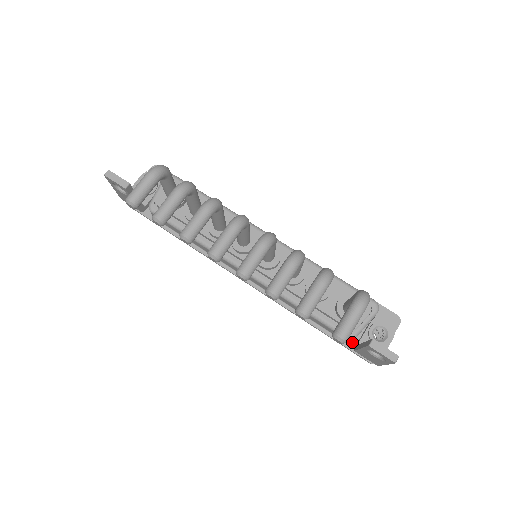
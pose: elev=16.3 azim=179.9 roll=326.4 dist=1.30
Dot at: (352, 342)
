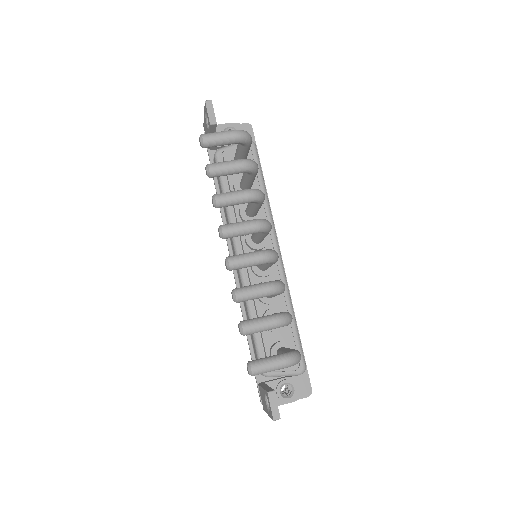
Dot at: (263, 377)
